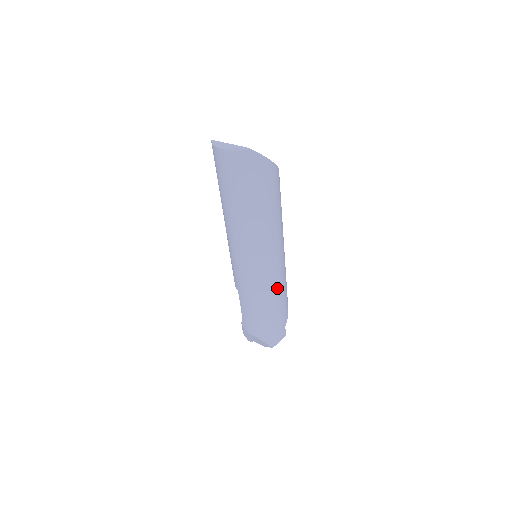
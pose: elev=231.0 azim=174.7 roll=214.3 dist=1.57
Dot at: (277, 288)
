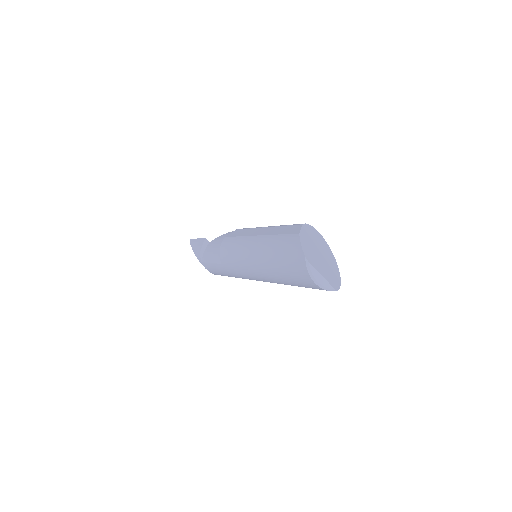
Dot at: occluded
